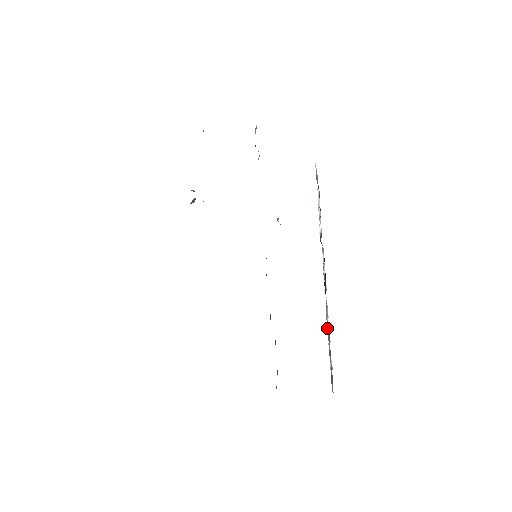
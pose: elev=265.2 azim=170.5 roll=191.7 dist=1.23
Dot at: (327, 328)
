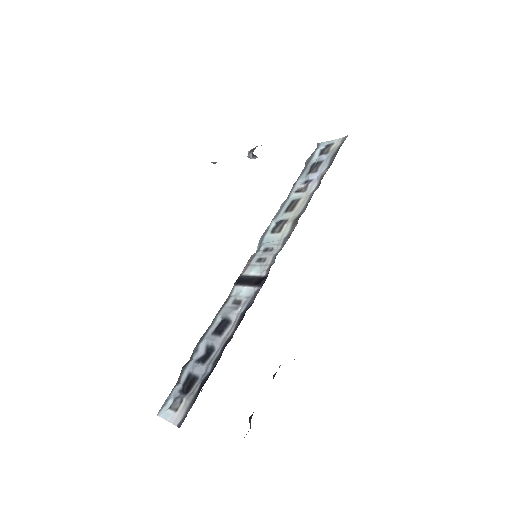
Dot at: occluded
